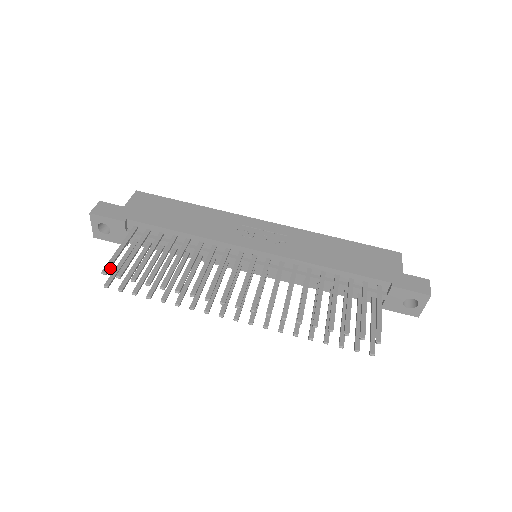
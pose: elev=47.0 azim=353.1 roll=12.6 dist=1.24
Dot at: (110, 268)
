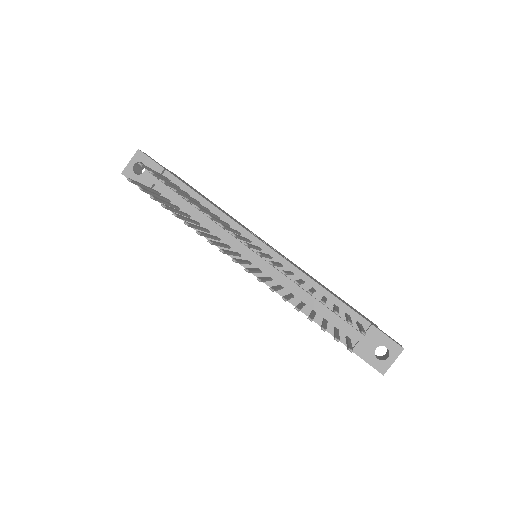
Dot at: (145, 168)
